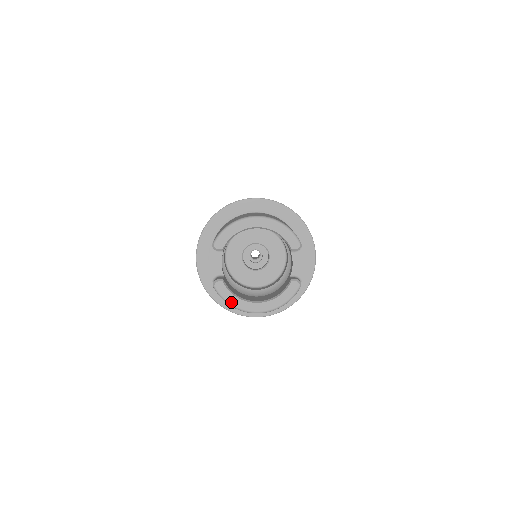
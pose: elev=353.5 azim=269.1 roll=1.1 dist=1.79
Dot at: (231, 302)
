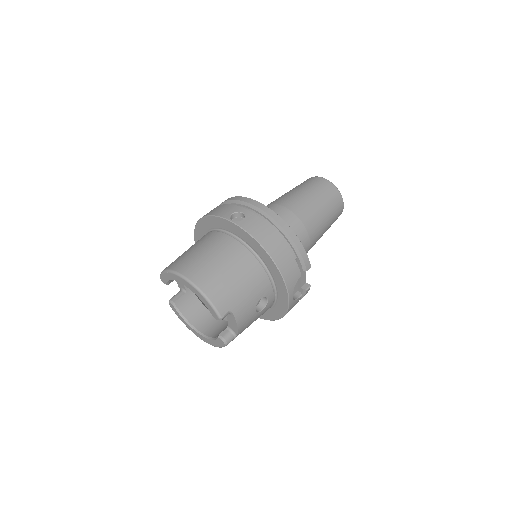
Dot at: (182, 321)
